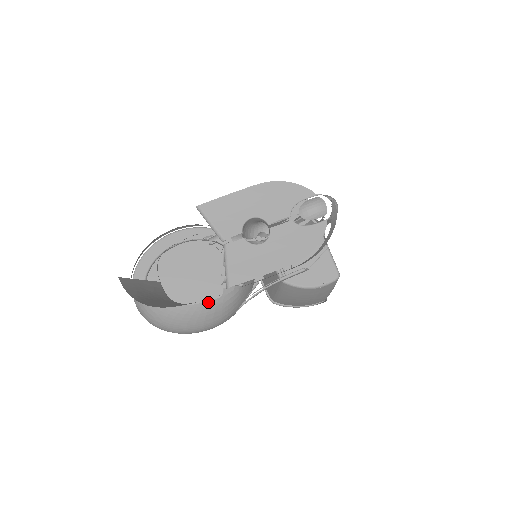
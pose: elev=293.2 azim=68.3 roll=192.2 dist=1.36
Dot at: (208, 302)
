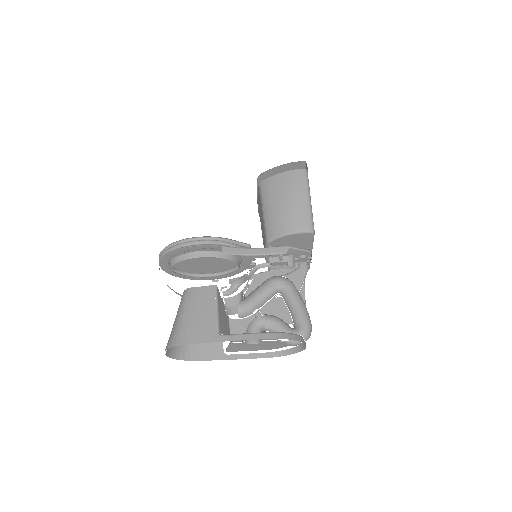
Dot at: occluded
